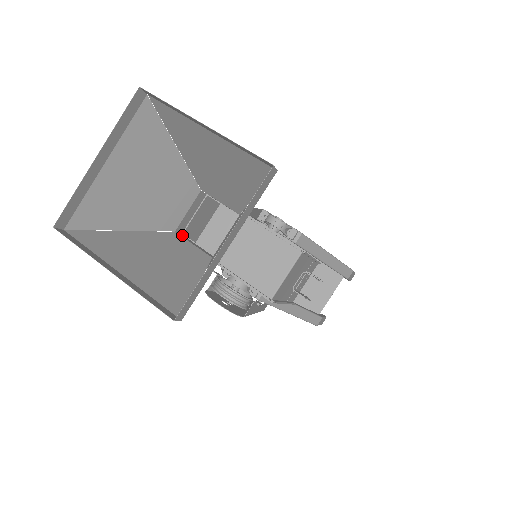
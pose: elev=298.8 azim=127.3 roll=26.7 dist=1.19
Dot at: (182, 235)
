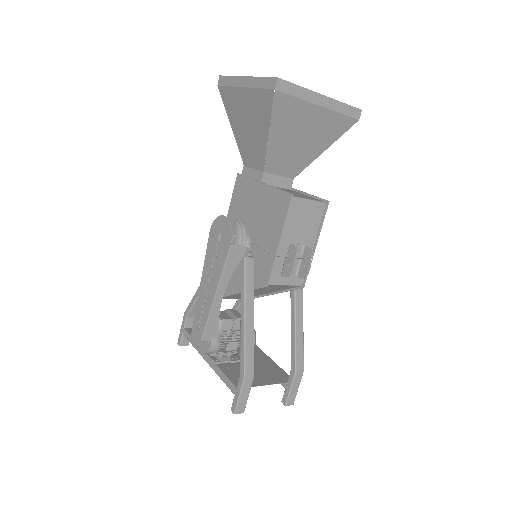
Dot at: (243, 173)
